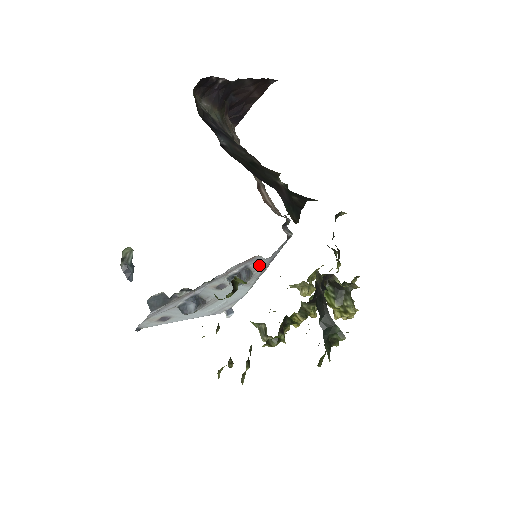
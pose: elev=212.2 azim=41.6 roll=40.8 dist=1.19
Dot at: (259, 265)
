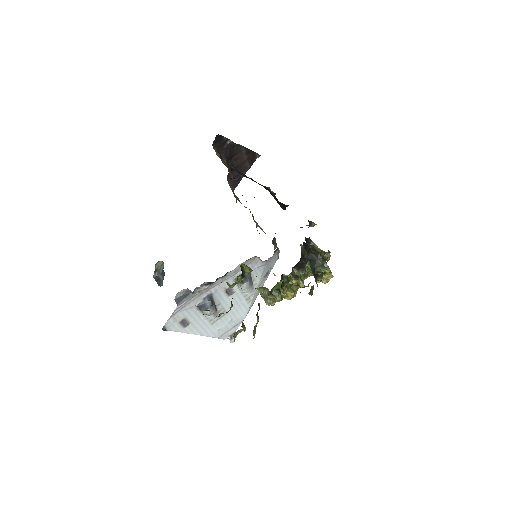
Dot at: (257, 273)
